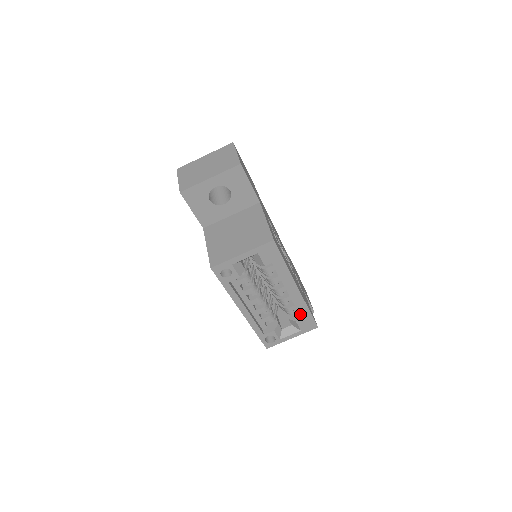
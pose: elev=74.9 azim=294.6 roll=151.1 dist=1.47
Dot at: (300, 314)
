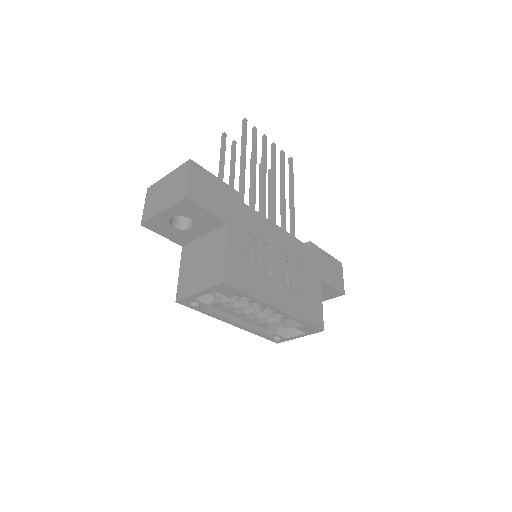
Dot at: occluded
